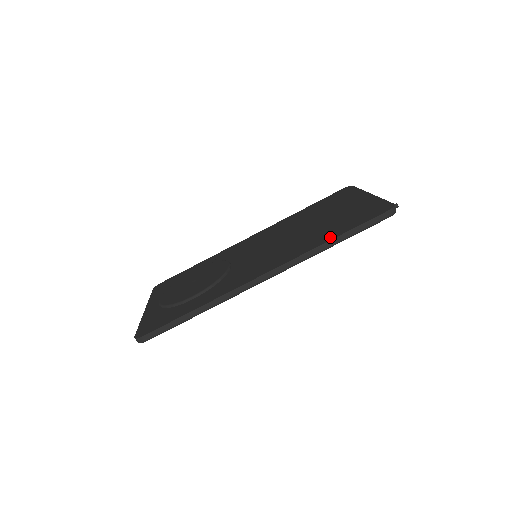
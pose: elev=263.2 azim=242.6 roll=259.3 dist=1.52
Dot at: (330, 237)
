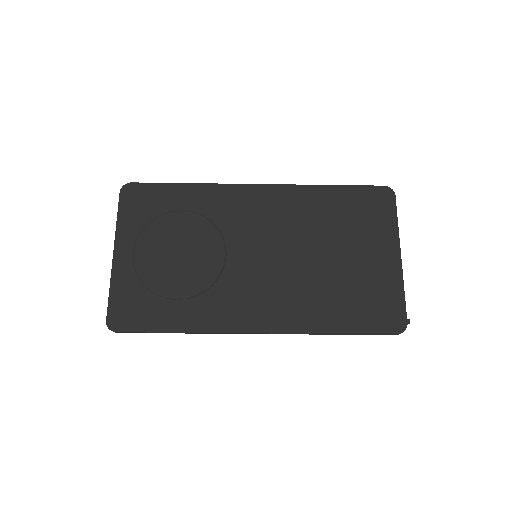
Dot at: (335, 326)
